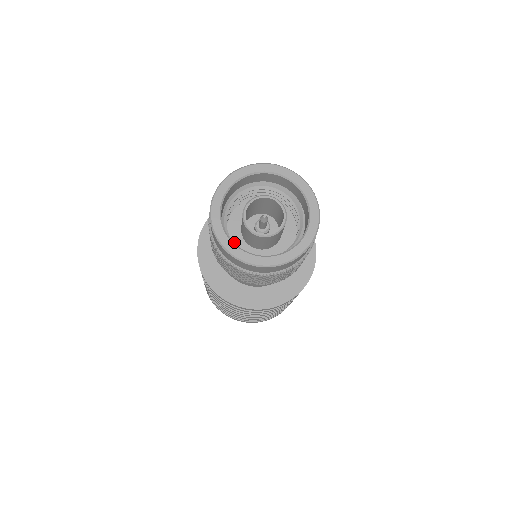
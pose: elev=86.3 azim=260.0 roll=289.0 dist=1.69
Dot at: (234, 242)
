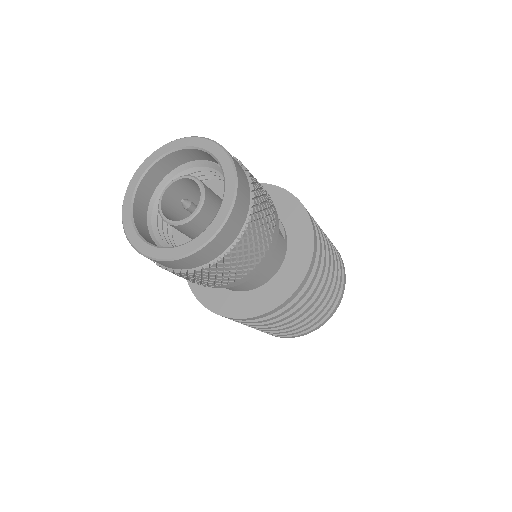
Dot at: occluded
